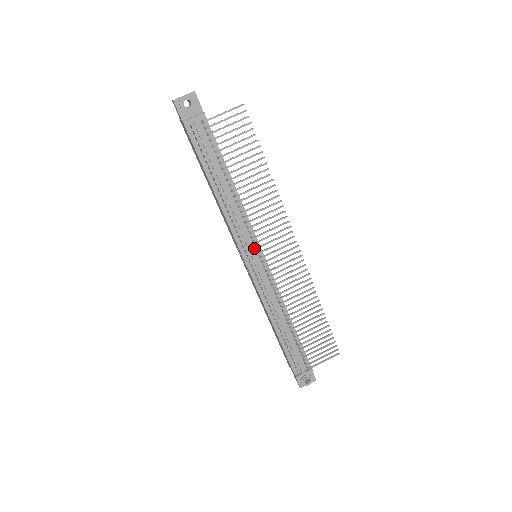
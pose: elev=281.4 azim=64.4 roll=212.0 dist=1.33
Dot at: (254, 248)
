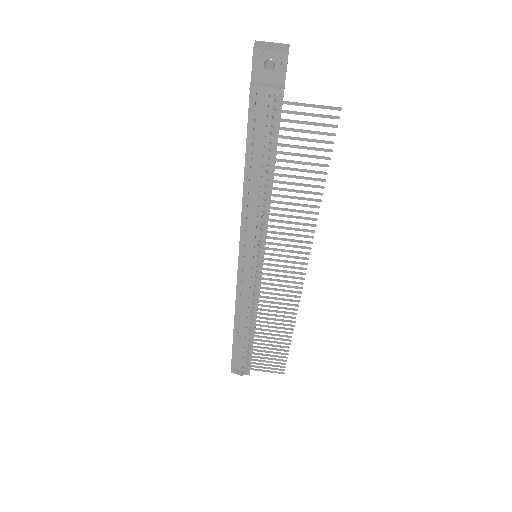
Dot at: (256, 254)
